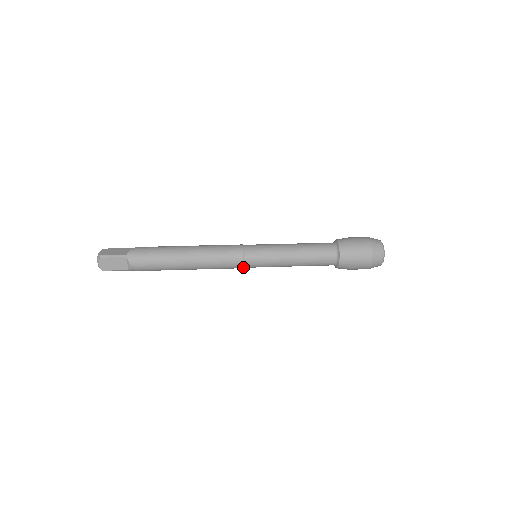
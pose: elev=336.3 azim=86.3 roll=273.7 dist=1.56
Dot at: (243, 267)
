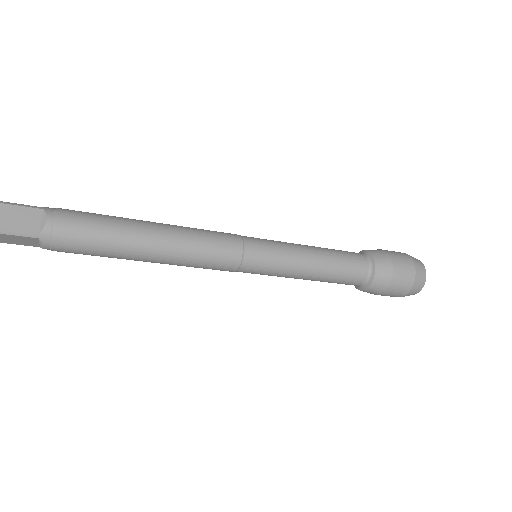
Dot at: (241, 261)
